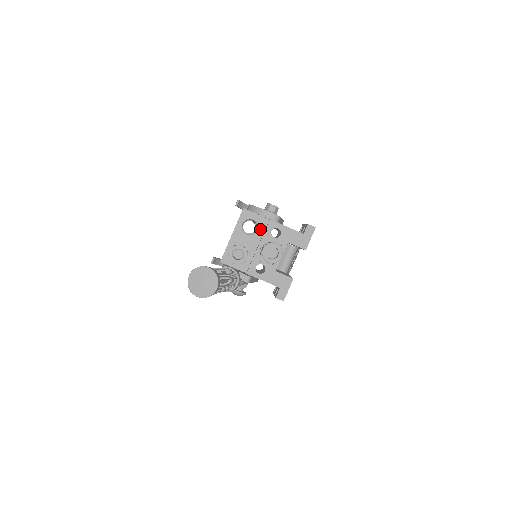
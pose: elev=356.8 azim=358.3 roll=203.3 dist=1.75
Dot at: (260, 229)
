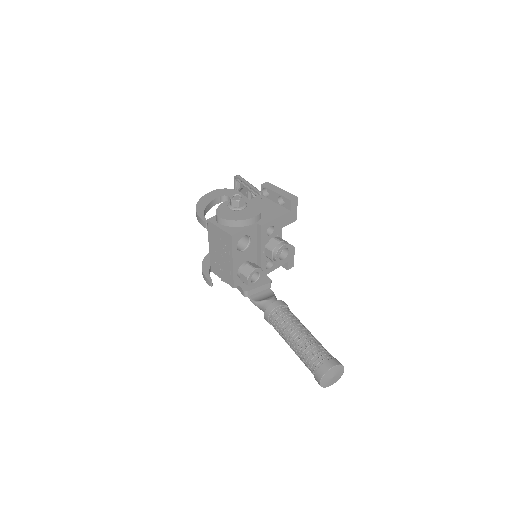
Dot at: (253, 237)
